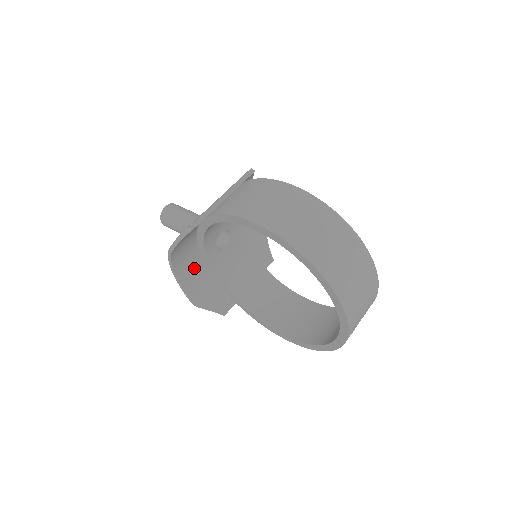
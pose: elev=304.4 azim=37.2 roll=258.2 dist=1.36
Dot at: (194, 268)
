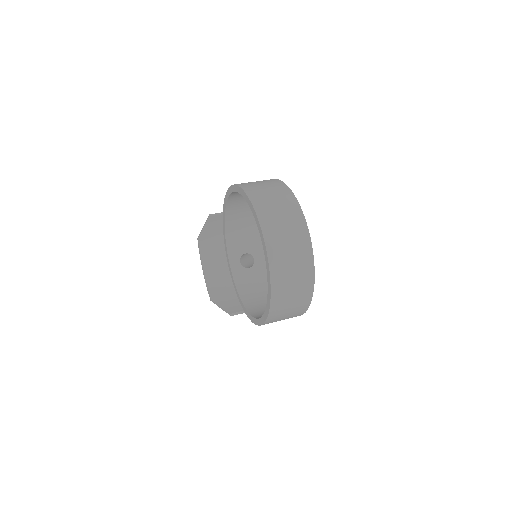
Dot at: (220, 273)
